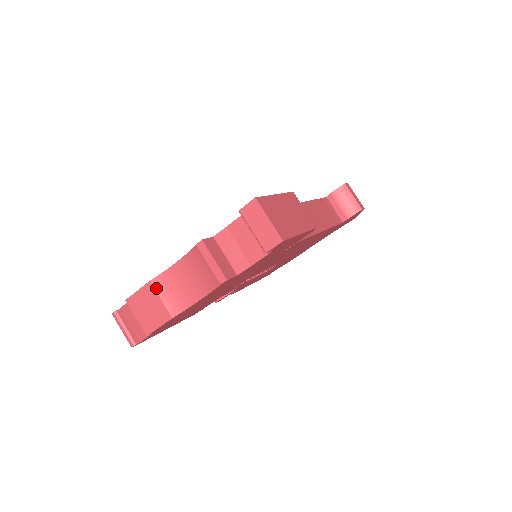
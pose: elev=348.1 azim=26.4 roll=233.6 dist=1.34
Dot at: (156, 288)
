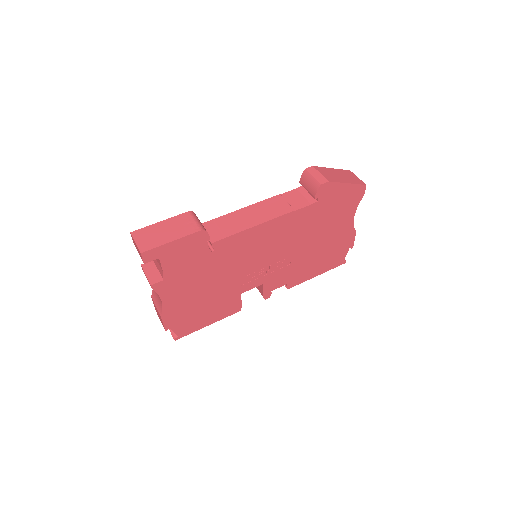
Dot at: (153, 300)
